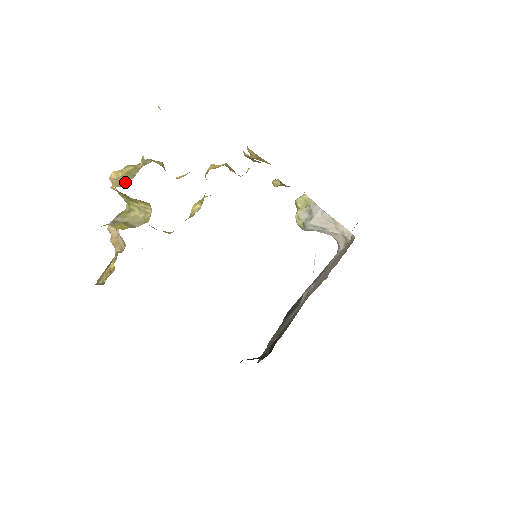
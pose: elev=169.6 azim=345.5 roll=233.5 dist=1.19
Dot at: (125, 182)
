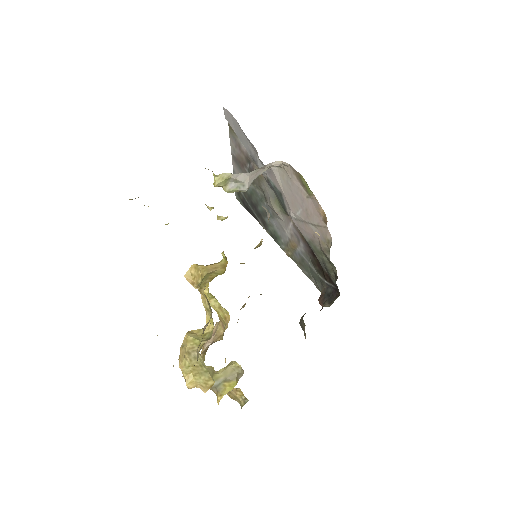
Dot at: (209, 381)
